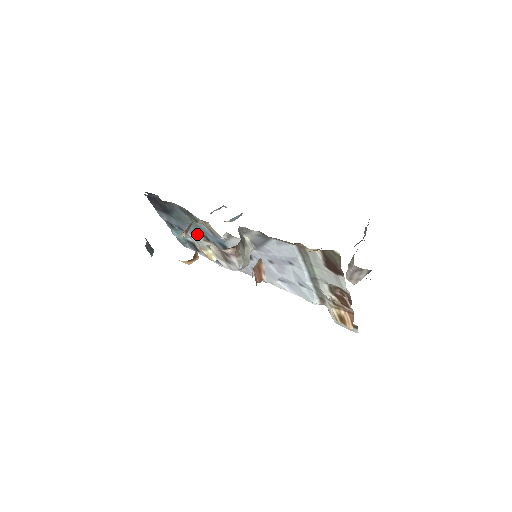
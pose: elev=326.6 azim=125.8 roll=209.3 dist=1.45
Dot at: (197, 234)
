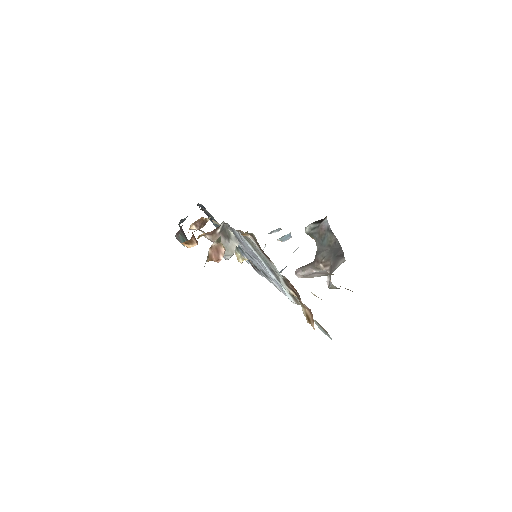
Dot at: occluded
